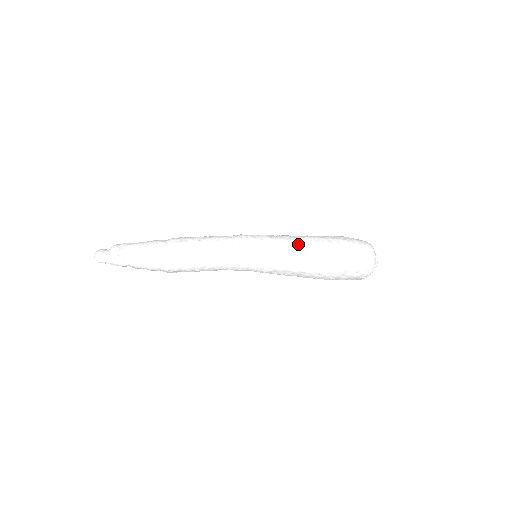
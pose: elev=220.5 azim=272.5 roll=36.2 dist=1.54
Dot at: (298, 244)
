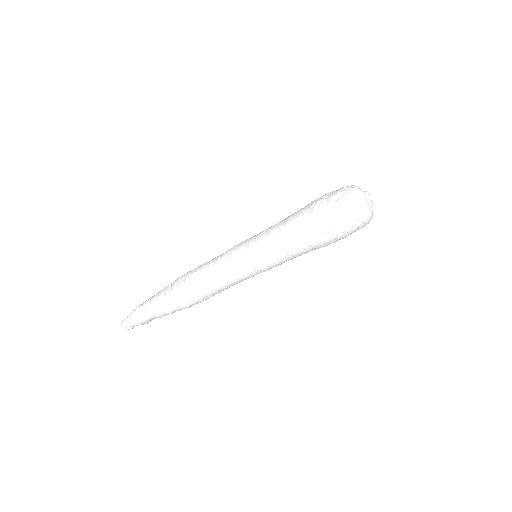
Dot at: (283, 220)
